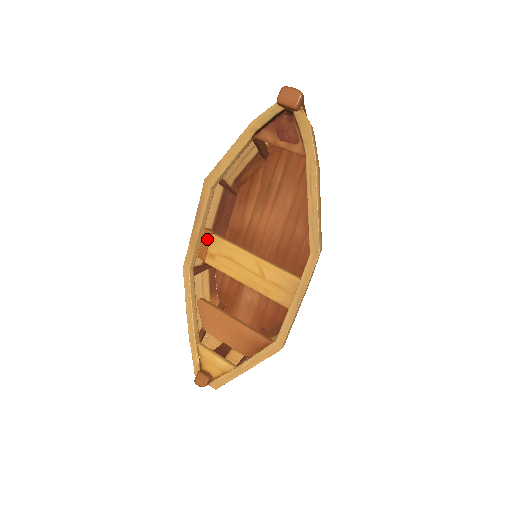
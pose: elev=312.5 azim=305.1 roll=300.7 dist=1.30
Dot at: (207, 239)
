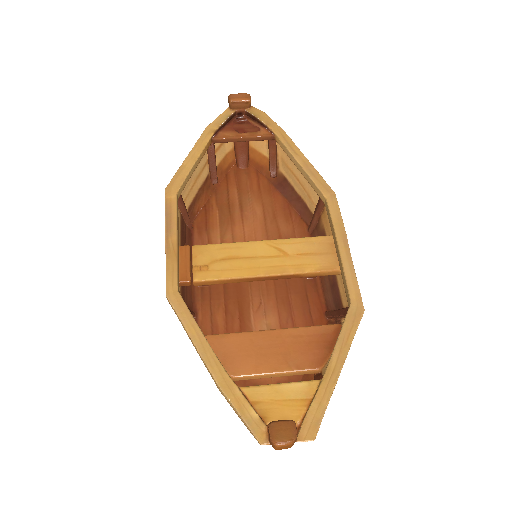
Dot at: (186, 254)
